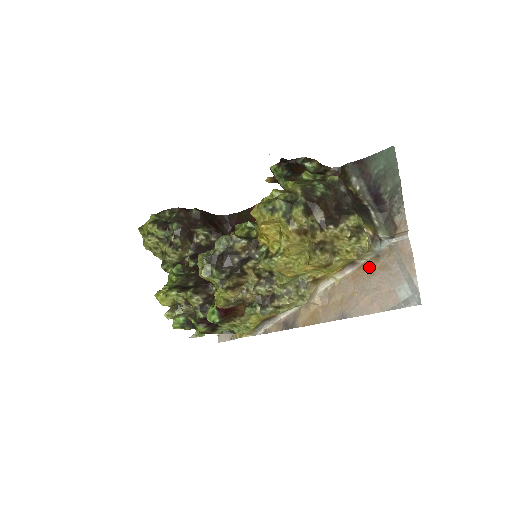
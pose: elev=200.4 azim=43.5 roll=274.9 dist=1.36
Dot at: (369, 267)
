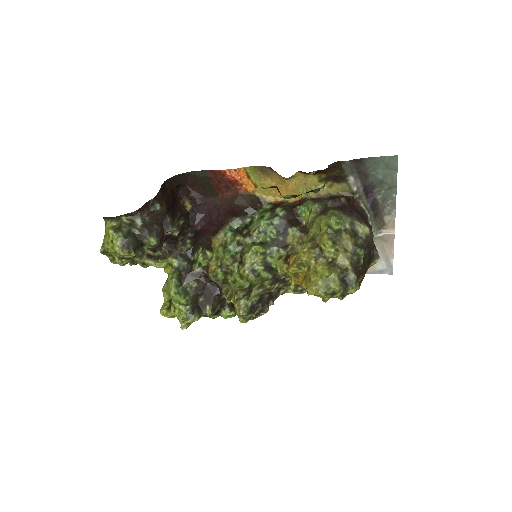
Dot at: occluded
